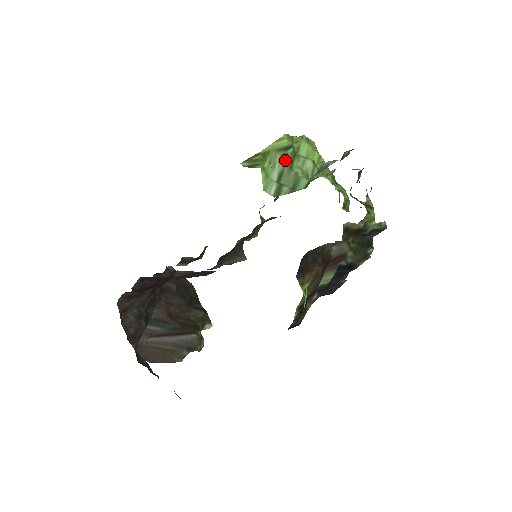
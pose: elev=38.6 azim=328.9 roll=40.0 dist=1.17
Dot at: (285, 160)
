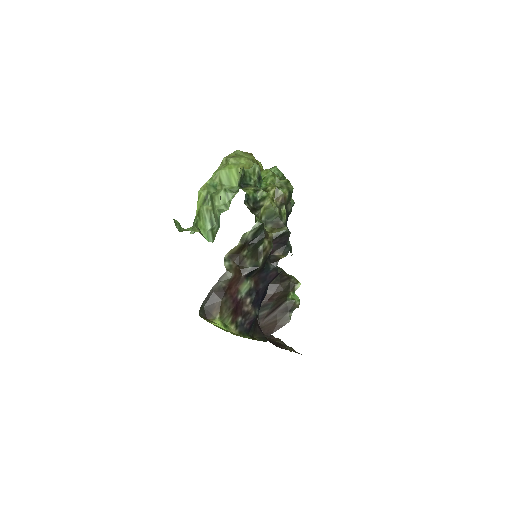
Dot at: (210, 206)
